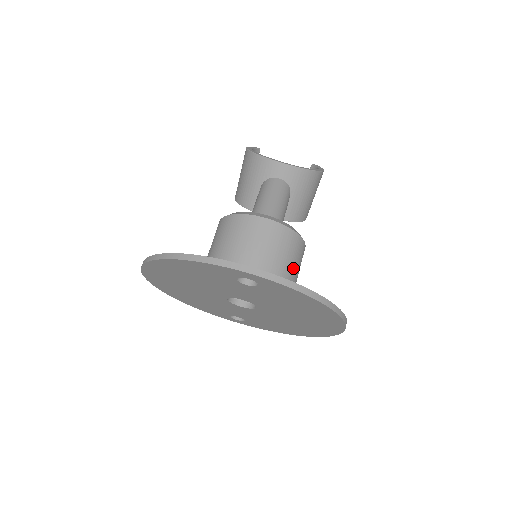
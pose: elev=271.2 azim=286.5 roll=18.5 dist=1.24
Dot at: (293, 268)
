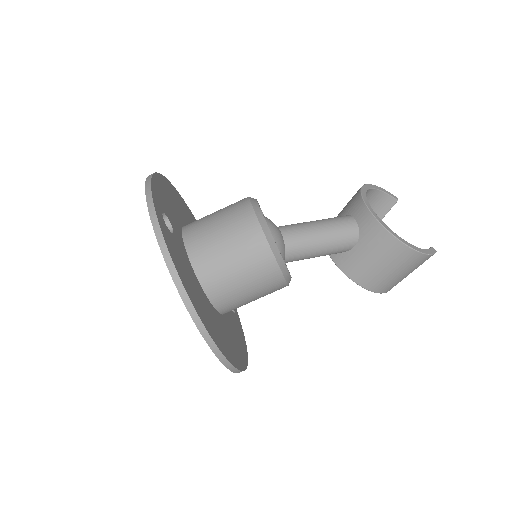
Dot at: (239, 271)
